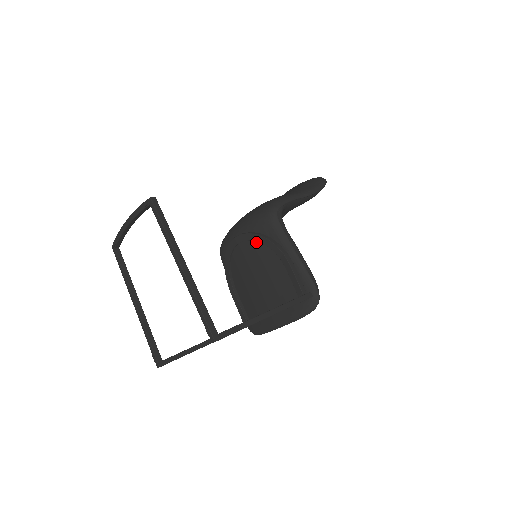
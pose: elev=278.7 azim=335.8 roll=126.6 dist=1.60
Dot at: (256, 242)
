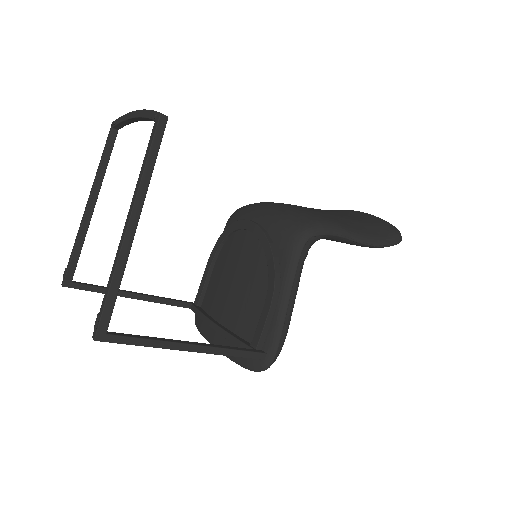
Dot at: (263, 247)
